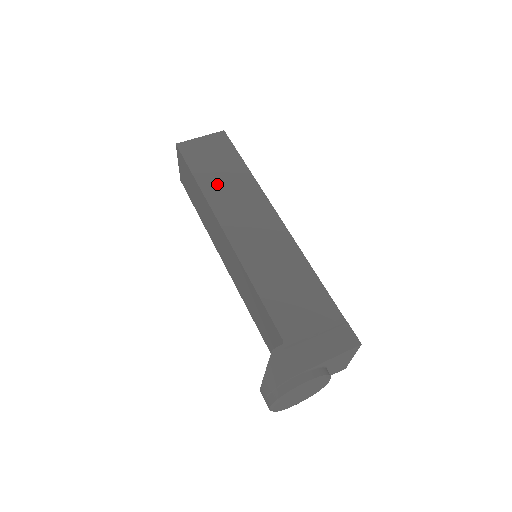
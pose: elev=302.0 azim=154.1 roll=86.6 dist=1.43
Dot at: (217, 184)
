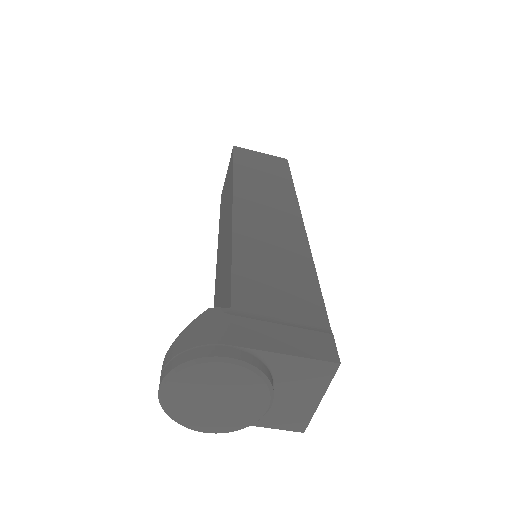
Dot at: (253, 178)
